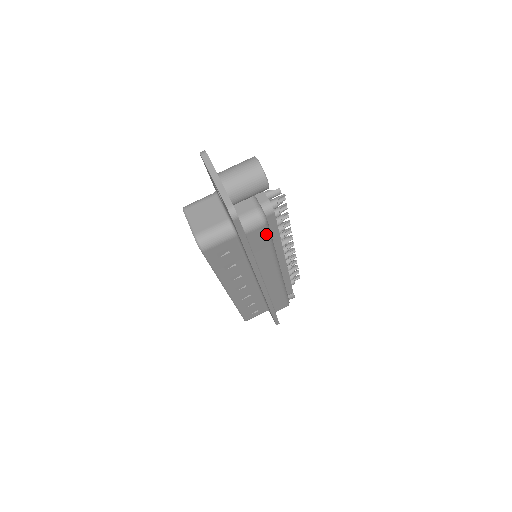
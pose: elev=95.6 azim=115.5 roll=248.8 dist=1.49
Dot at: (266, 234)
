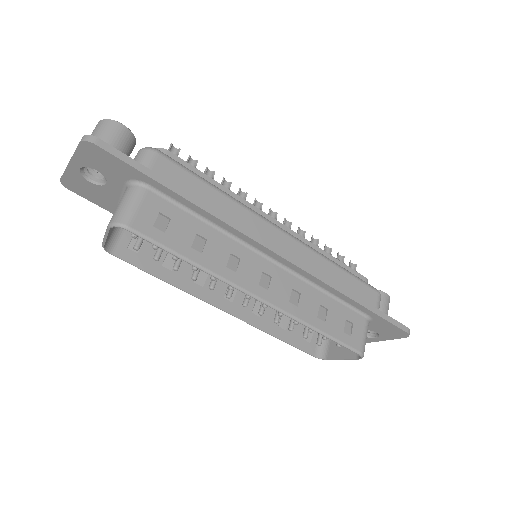
Dot at: (179, 167)
